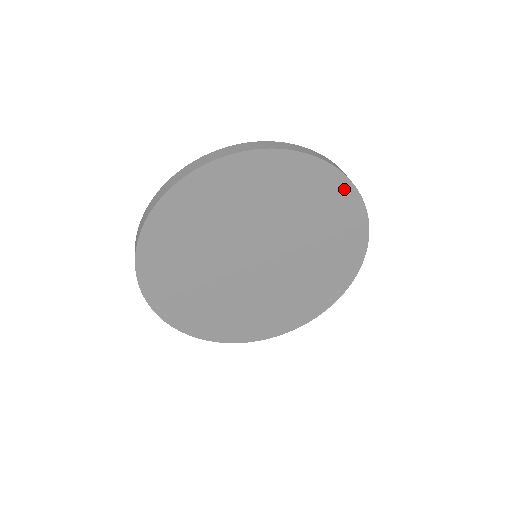
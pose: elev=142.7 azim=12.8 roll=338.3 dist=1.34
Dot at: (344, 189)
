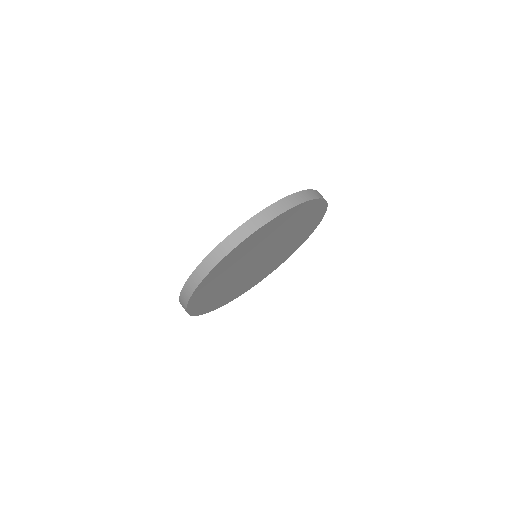
Dot at: (320, 205)
